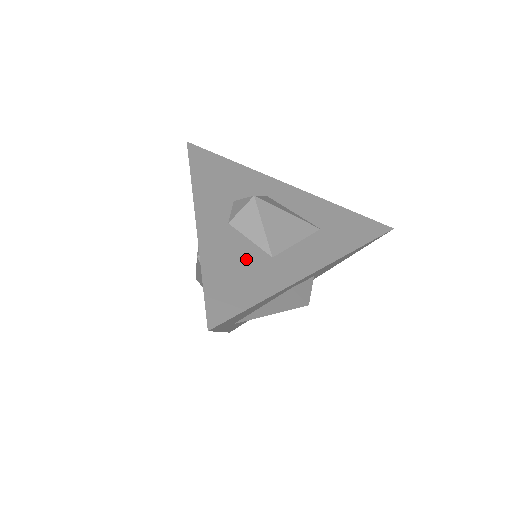
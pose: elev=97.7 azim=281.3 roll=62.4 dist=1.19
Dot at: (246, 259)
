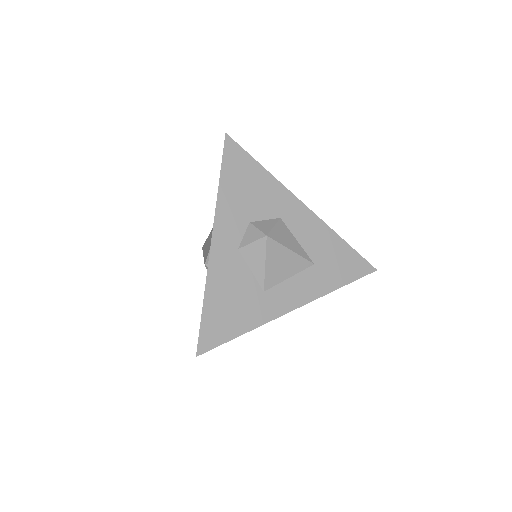
Dot at: (242, 291)
